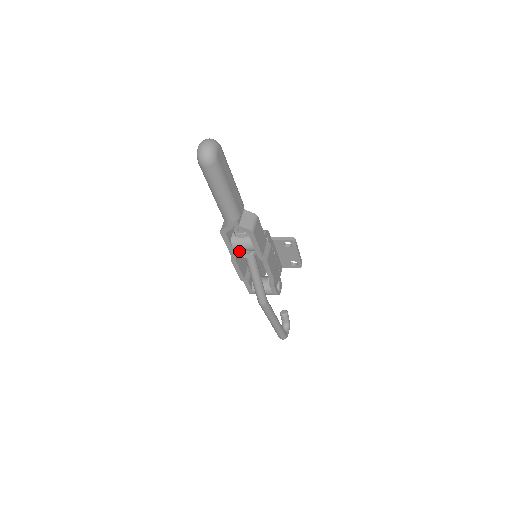
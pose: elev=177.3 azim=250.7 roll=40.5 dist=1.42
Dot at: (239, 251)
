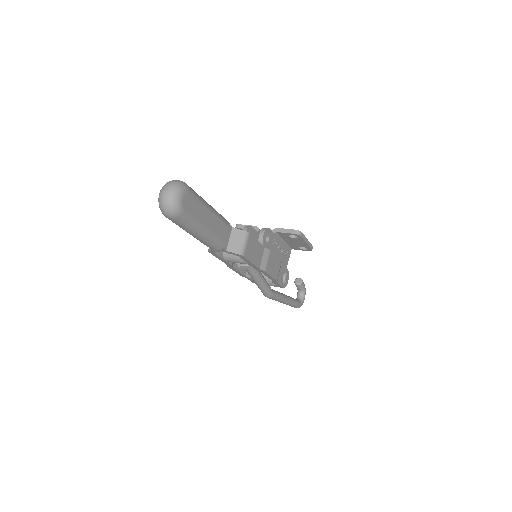
Dot at: occluded
